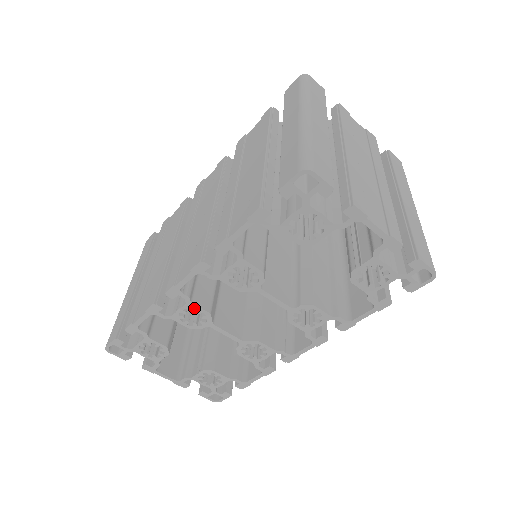
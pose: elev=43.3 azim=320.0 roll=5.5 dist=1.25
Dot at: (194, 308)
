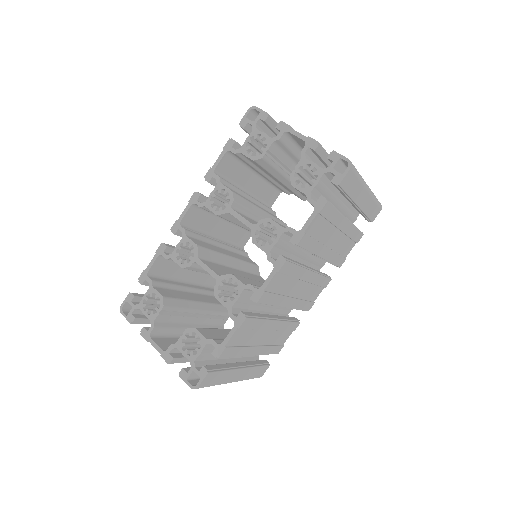
Dot at: (187, 241)
